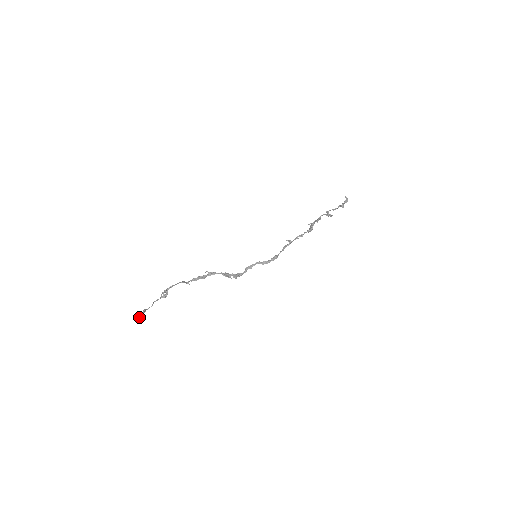
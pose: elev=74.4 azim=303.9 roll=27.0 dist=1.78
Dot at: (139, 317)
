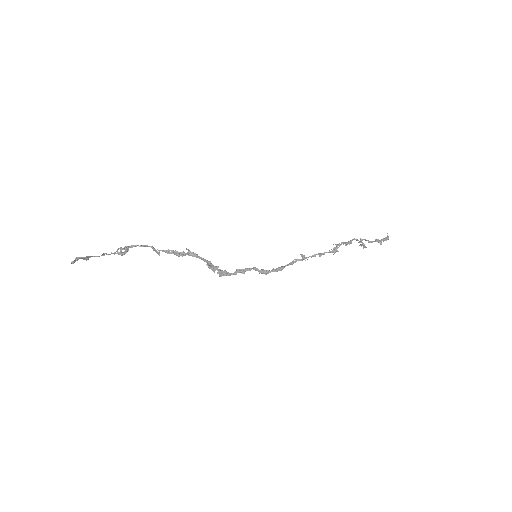
Dot at: (75, 260)
